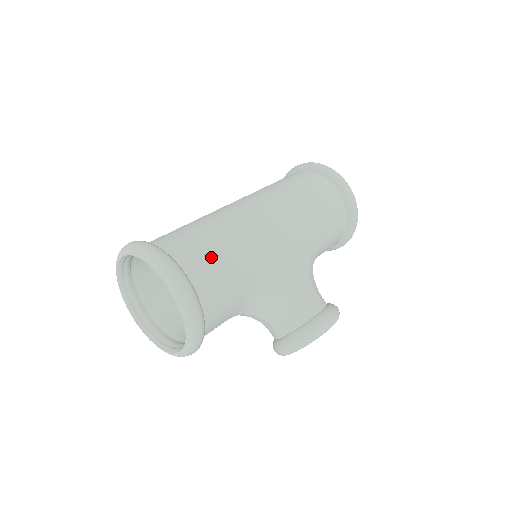
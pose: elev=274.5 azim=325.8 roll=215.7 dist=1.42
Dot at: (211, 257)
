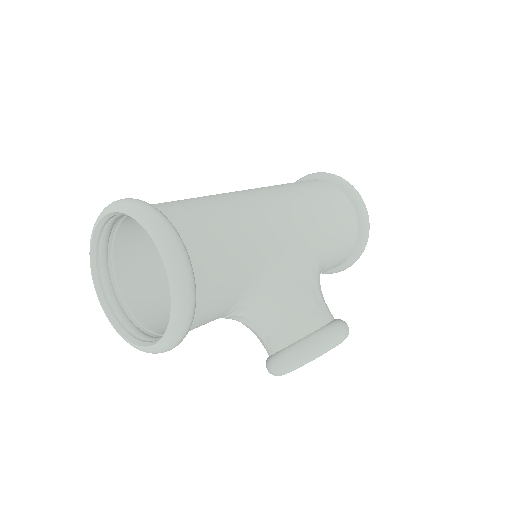
Dot at: (212, 229)
